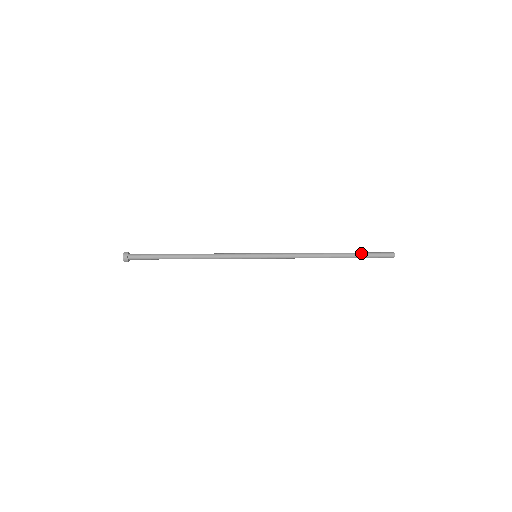
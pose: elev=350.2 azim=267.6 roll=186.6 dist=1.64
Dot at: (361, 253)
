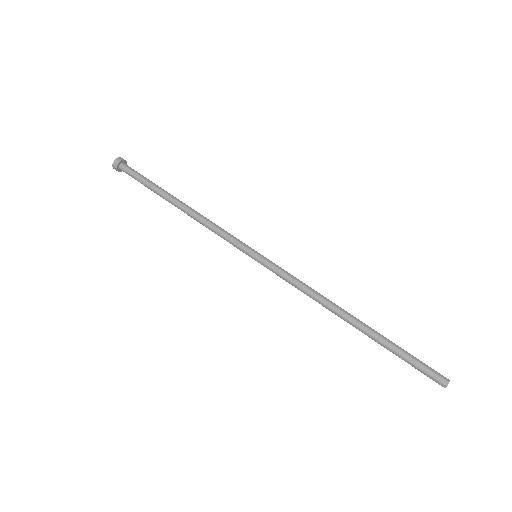
Dot at: (398, 346)
